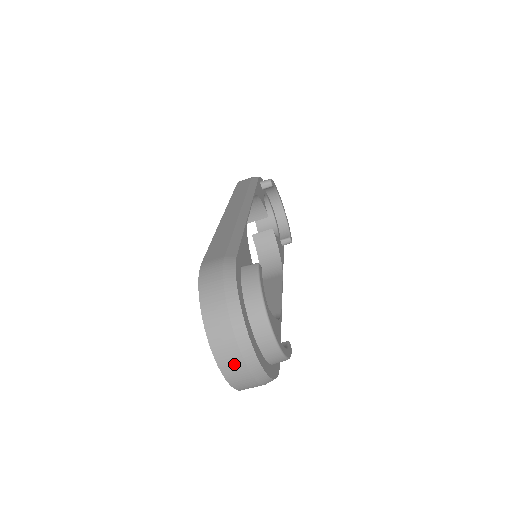
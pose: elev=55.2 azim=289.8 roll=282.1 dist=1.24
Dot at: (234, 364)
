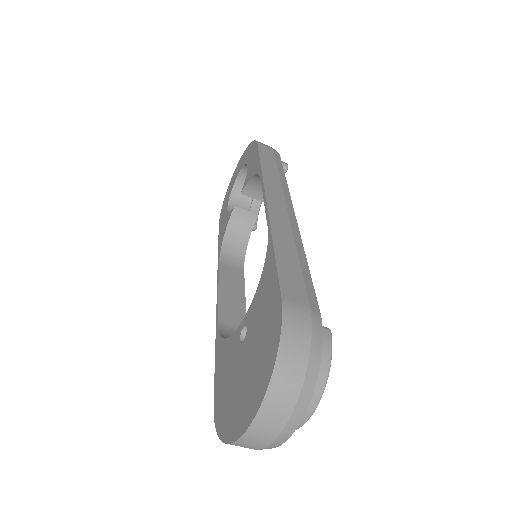
Dot at: (263, 437)
